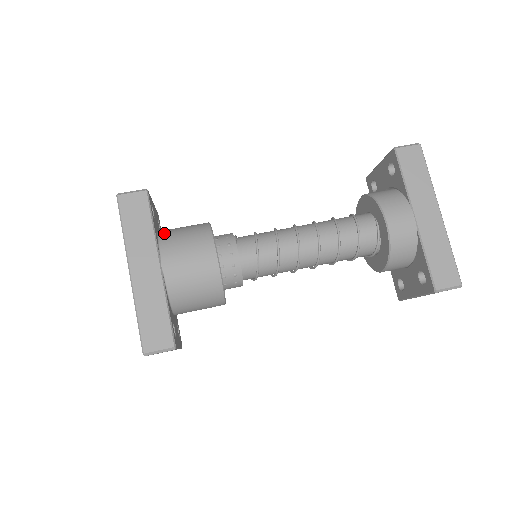
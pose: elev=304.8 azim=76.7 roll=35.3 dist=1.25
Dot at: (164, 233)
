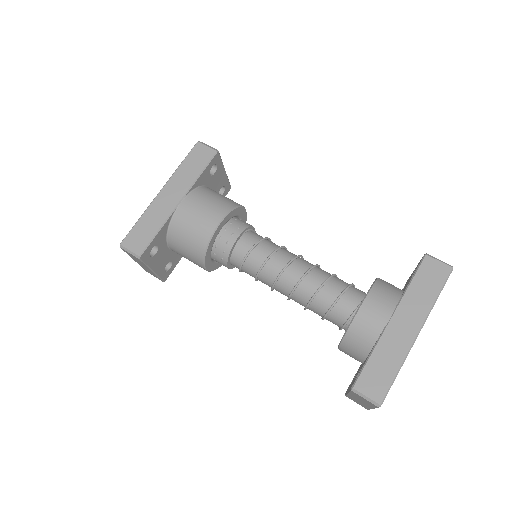
Dot at: (207, 188)
